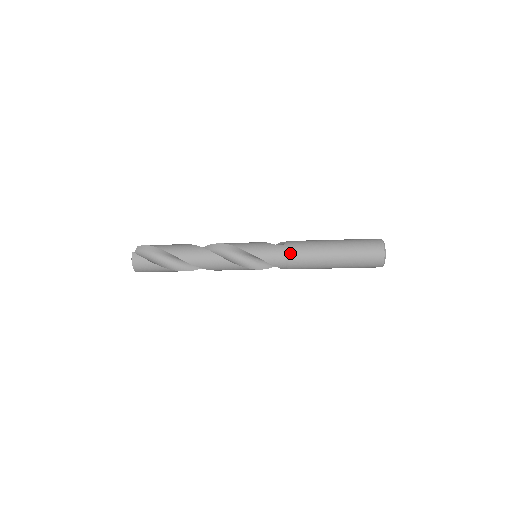
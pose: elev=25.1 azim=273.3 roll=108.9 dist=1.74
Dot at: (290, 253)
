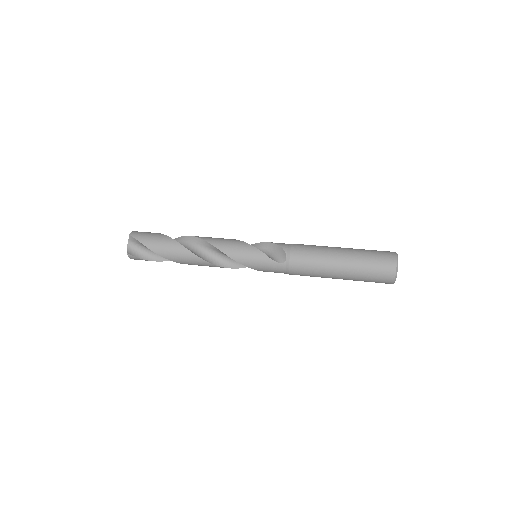
Dot at: (290, 272)
